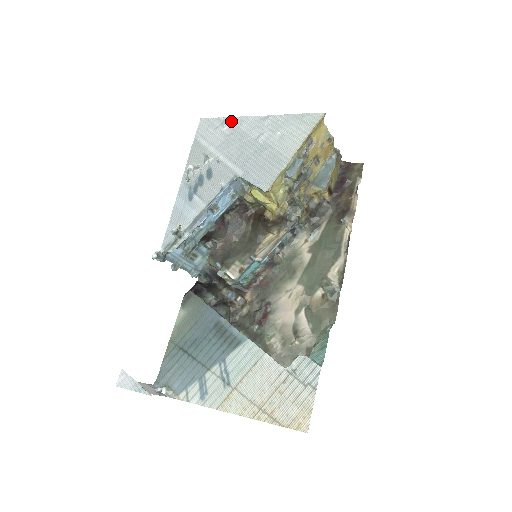
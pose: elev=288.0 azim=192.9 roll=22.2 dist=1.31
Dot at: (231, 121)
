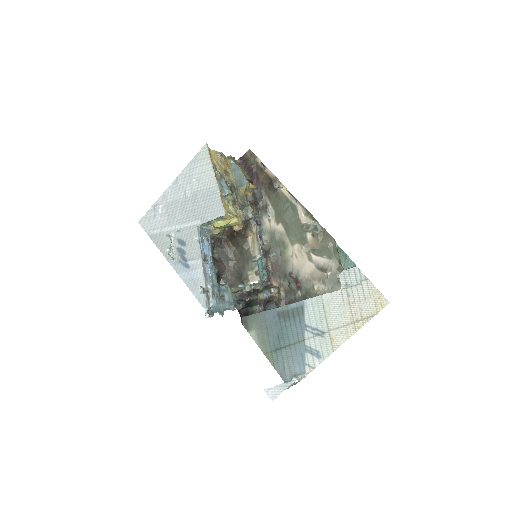
Dot at: (158, 204)
